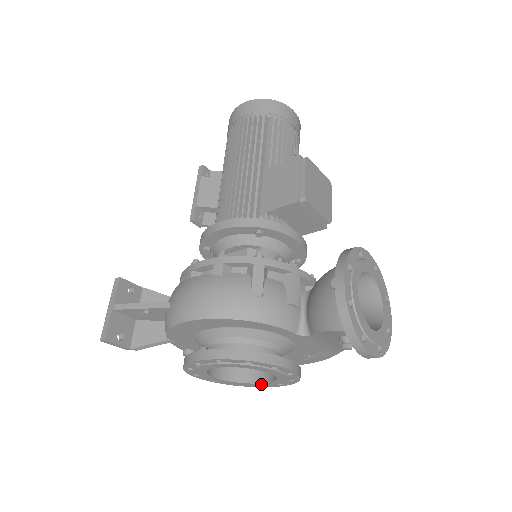
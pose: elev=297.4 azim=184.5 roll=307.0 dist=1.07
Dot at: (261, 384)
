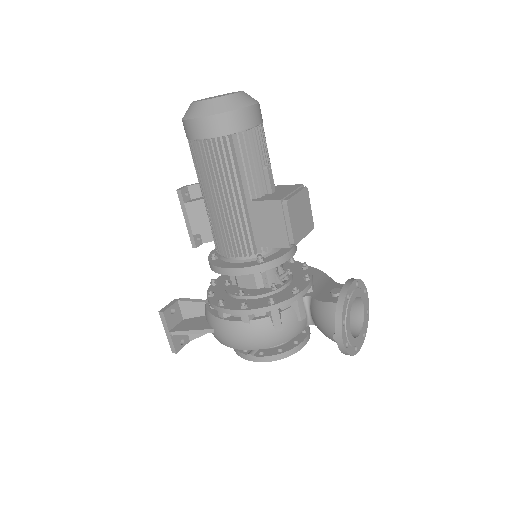
Dot at: occluded
